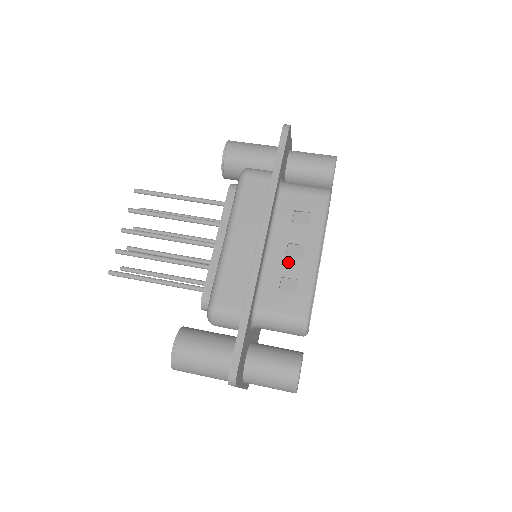
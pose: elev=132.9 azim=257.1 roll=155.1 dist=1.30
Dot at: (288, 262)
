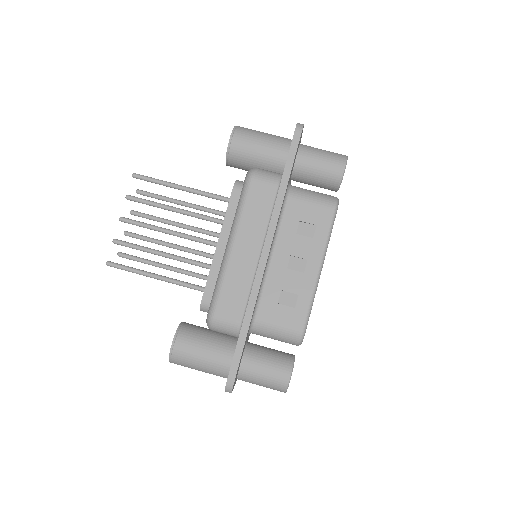
Dot at: (289, 276)
